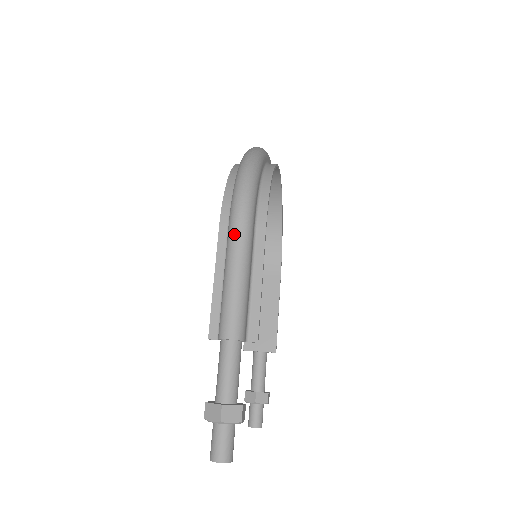
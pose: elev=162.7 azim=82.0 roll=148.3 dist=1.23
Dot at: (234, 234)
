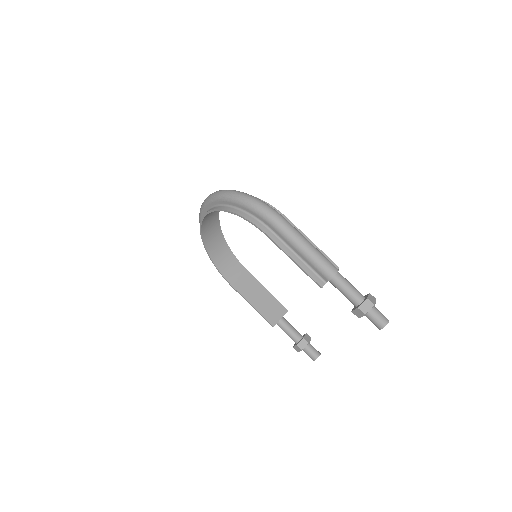
Dot at: (286, 228)
